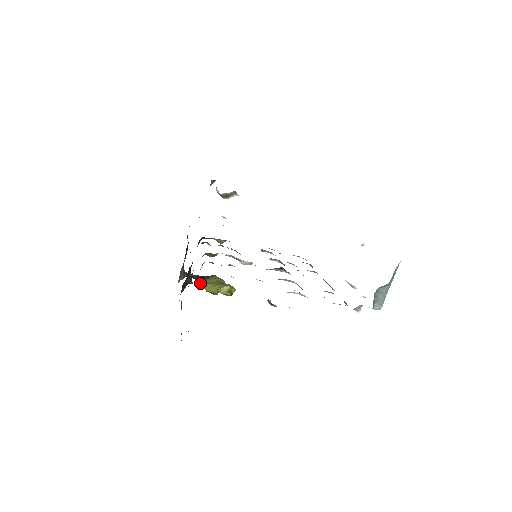
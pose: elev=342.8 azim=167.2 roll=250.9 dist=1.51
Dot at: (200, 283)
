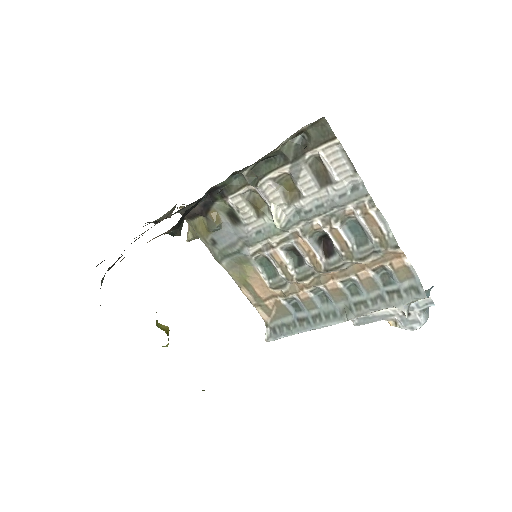
Dot at: occluded
